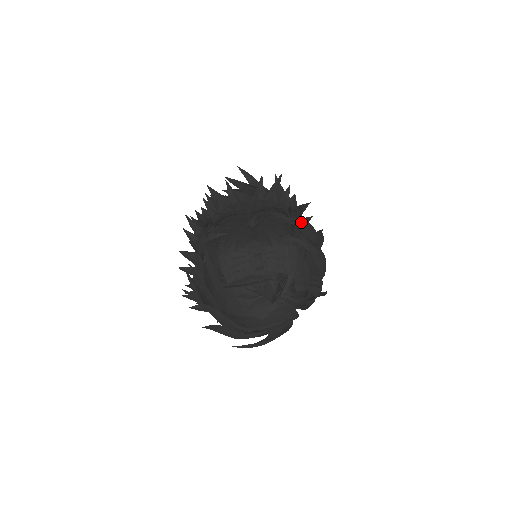
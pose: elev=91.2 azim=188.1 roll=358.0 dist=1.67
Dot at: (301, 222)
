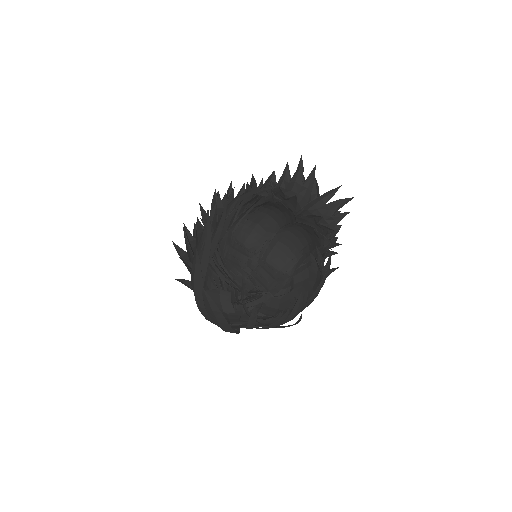
Dot at: occluded
